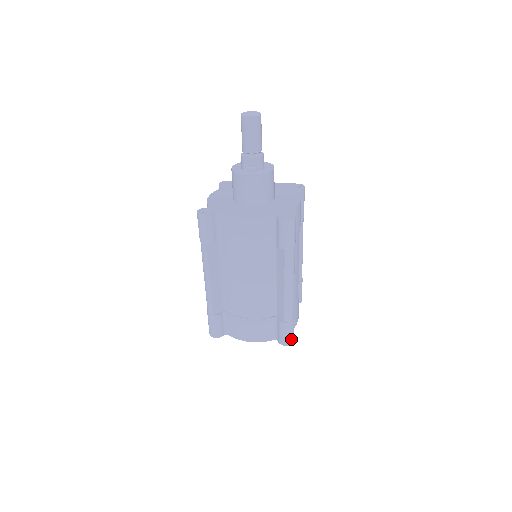
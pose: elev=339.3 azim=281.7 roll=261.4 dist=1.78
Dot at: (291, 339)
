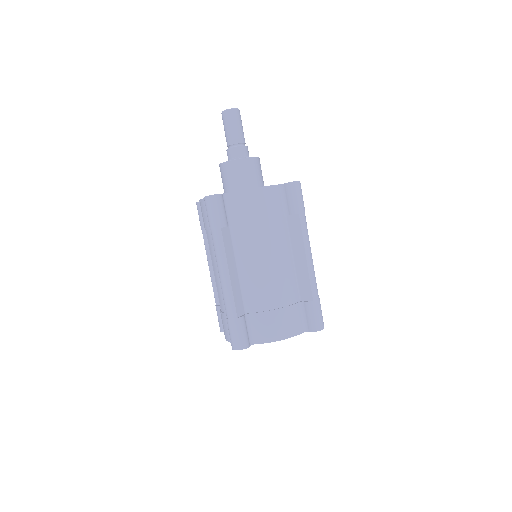
Dot at: (322, 322)
